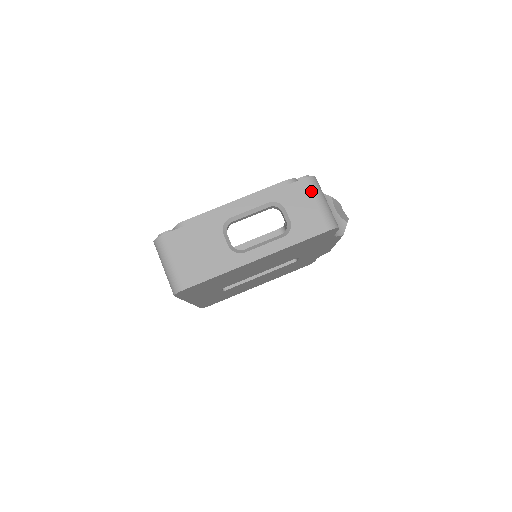
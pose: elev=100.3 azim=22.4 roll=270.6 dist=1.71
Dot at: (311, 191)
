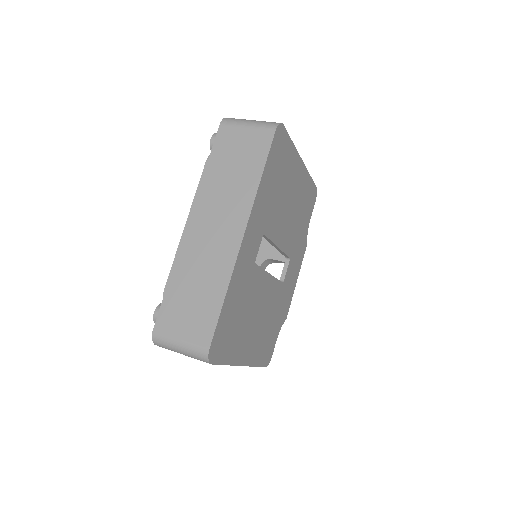
Dot at: occluded
